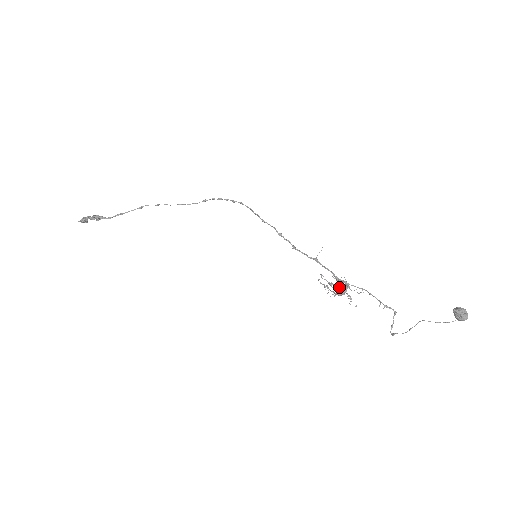
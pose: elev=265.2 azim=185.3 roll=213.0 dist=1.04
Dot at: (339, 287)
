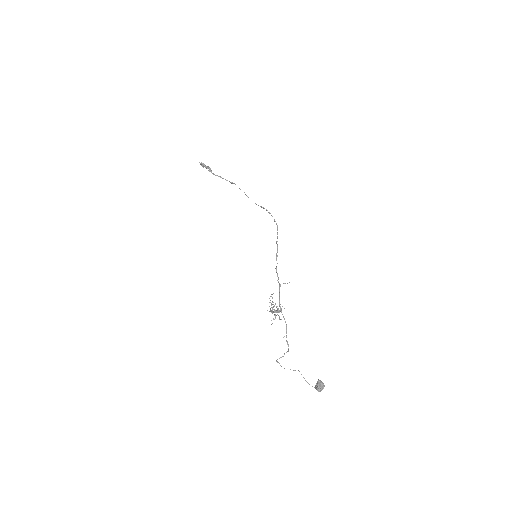
Dot at: occluded
